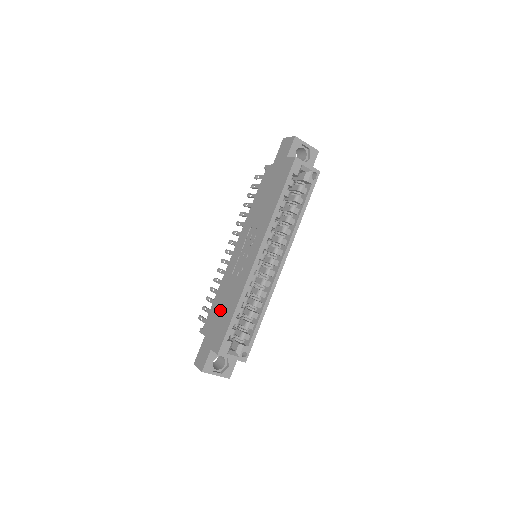
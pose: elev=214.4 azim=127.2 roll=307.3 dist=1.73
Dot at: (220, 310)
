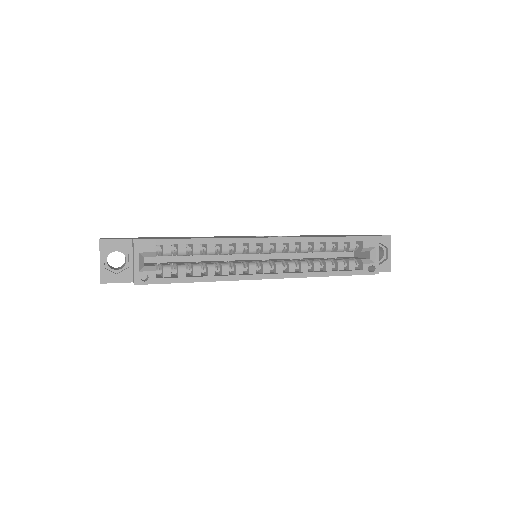
Dot at: (181, 237)
